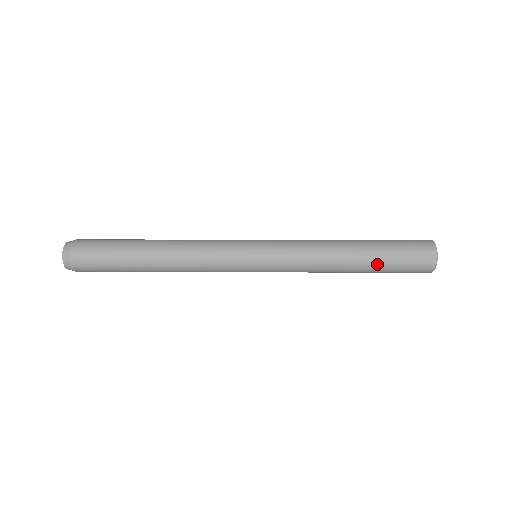
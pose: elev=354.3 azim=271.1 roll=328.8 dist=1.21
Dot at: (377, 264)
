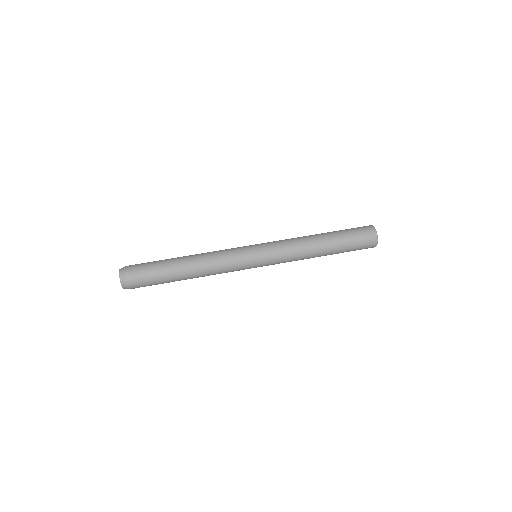
Dot at: (338, 253)
